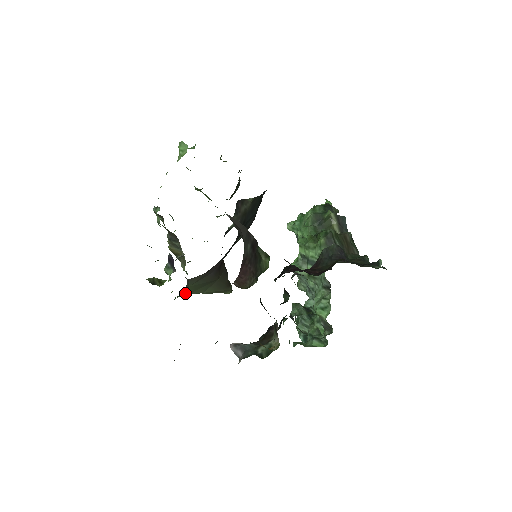
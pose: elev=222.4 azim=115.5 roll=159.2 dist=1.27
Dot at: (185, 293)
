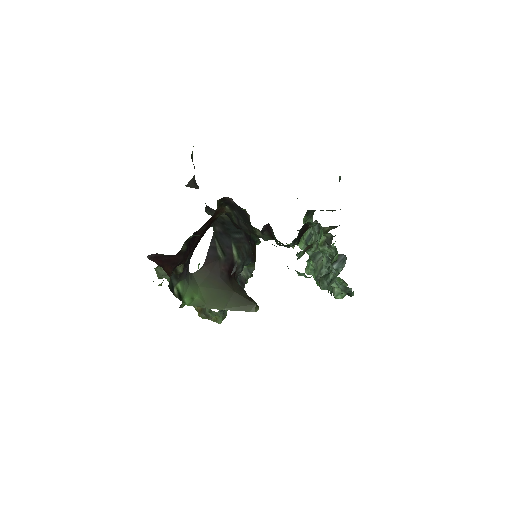
Dot at: (200, 299)
